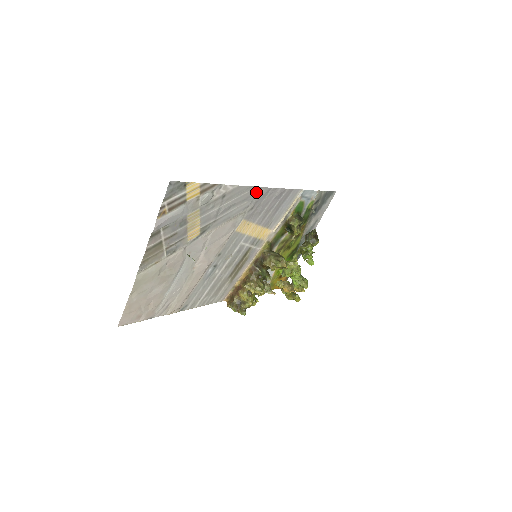
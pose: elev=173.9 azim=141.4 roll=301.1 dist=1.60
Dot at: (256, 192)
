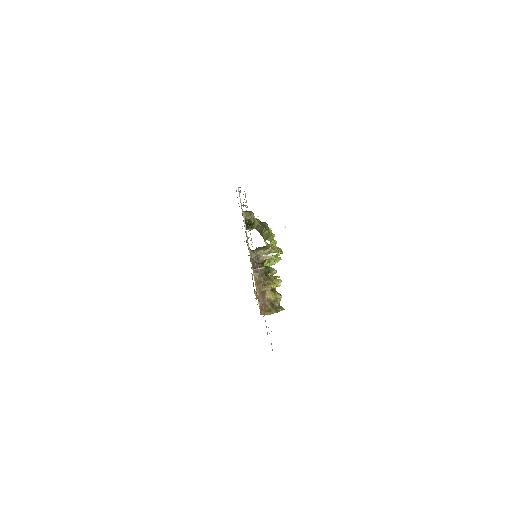
Dot at: occluded
